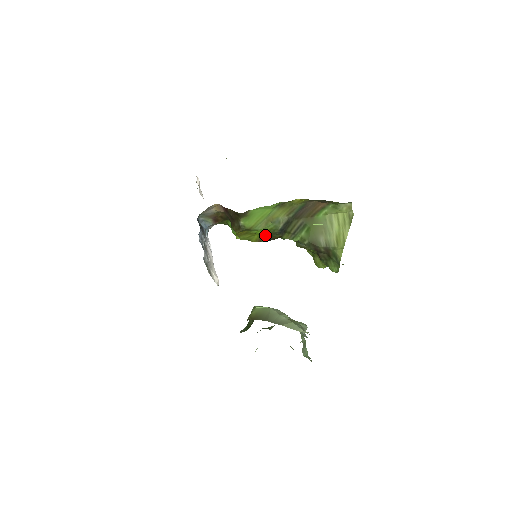
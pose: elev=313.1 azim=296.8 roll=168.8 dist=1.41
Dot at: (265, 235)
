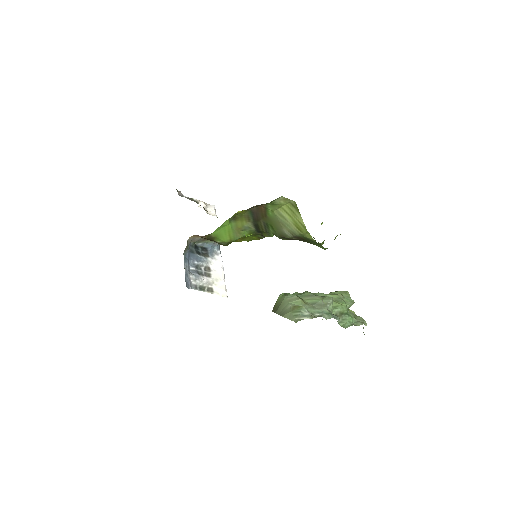
Dot at: (257, 235)
